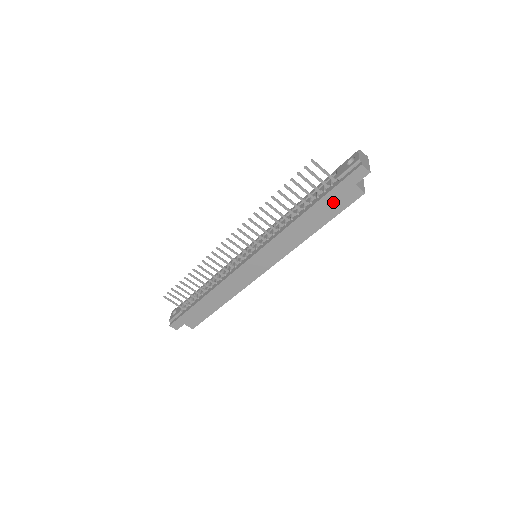
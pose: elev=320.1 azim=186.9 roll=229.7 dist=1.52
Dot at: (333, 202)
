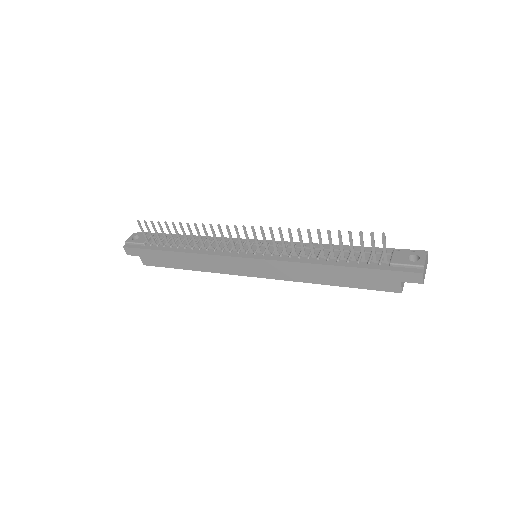
Dot at: (368, 278)
